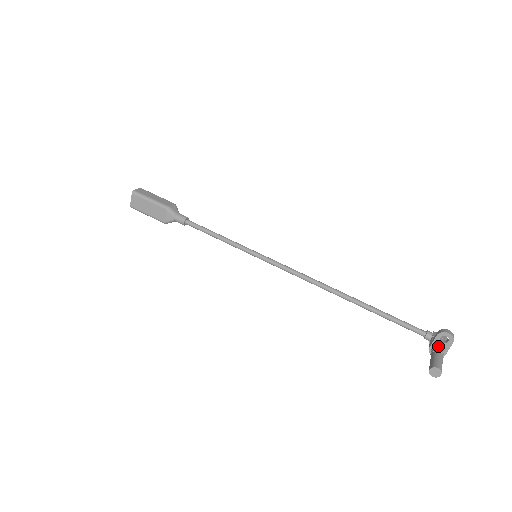
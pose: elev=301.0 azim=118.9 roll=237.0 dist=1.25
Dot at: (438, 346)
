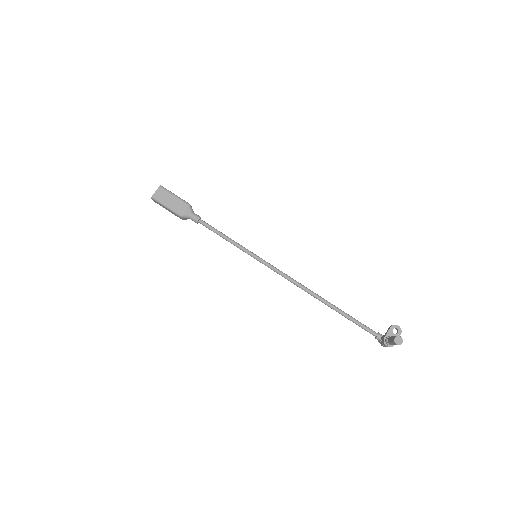
Dot at: occluded
